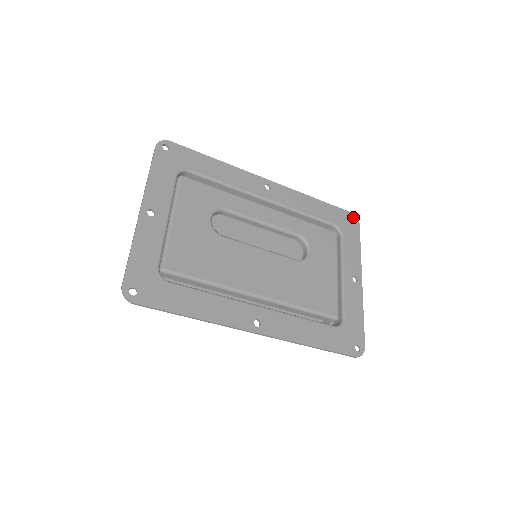
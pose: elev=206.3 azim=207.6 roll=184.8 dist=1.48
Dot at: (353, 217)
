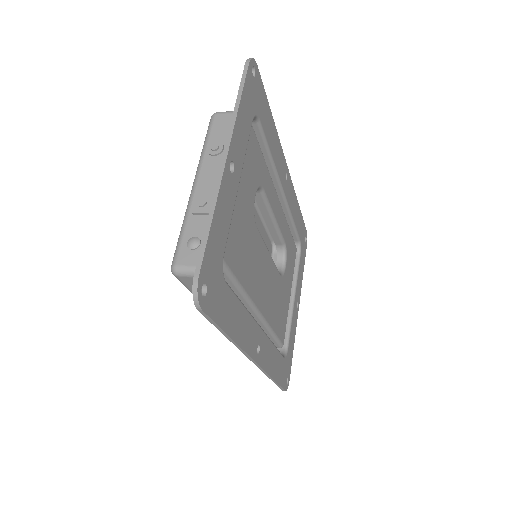
Dot at: (306, 236)
